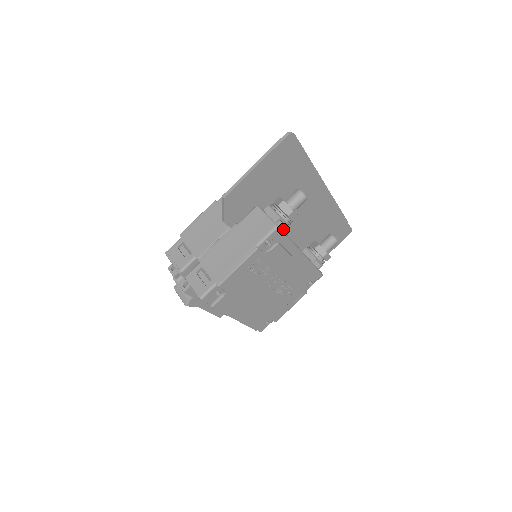
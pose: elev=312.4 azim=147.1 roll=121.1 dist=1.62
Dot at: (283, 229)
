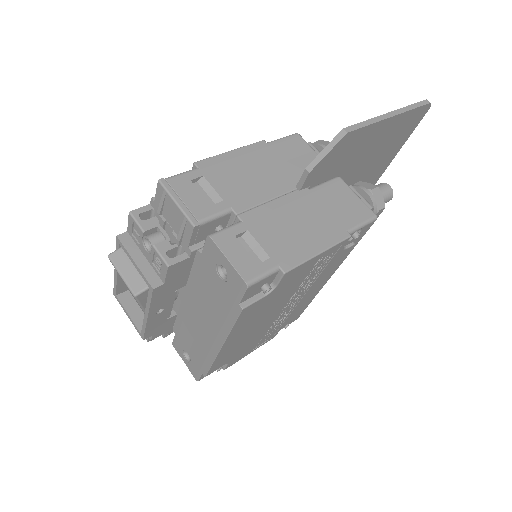
Dot at: occluded
